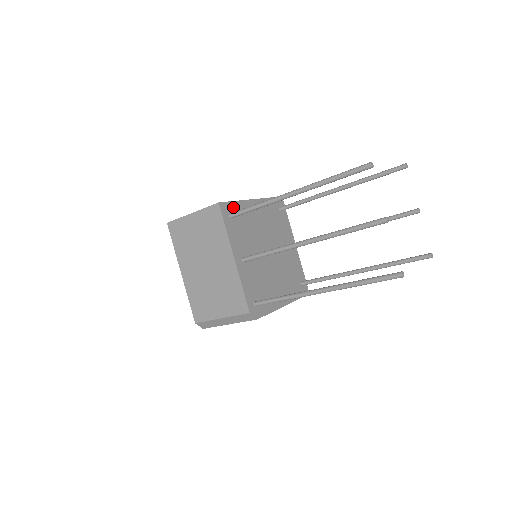
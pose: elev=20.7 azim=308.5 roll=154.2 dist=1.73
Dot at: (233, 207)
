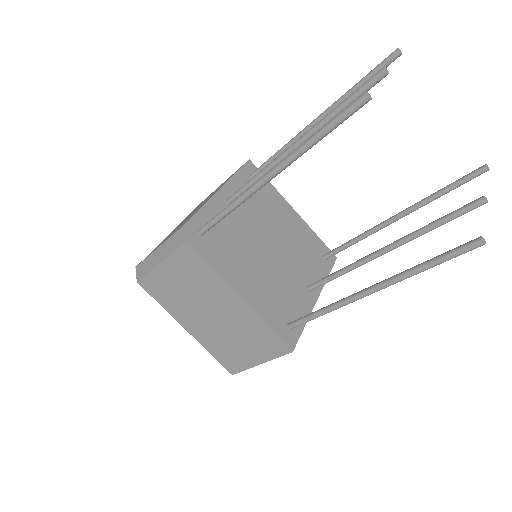
Dot at: occluded
